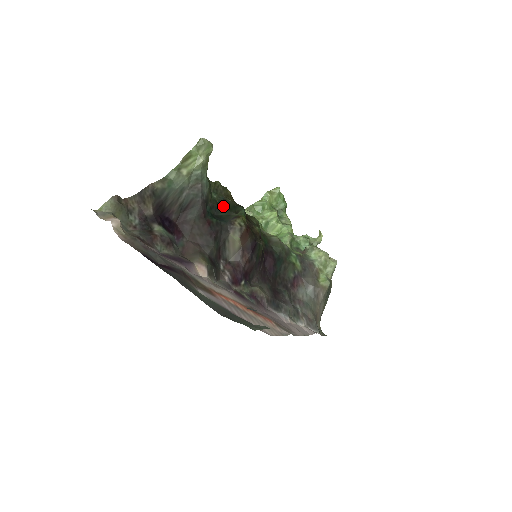
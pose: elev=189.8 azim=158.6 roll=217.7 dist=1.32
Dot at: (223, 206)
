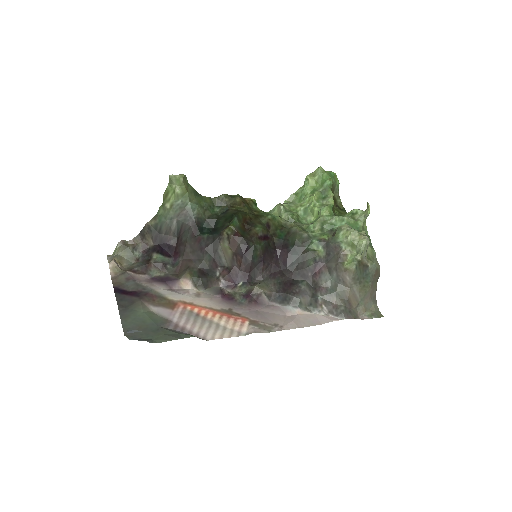
Dot at: (221, 218)
